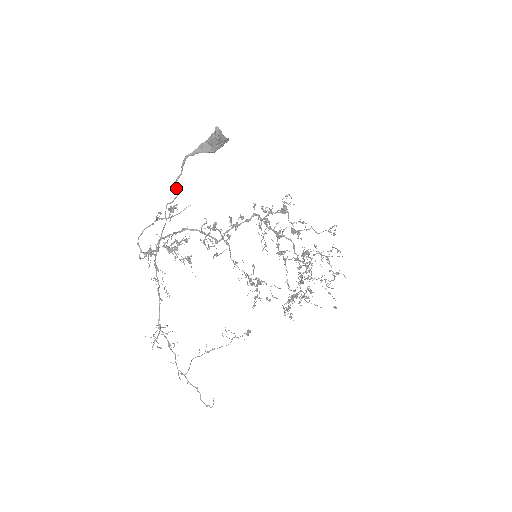
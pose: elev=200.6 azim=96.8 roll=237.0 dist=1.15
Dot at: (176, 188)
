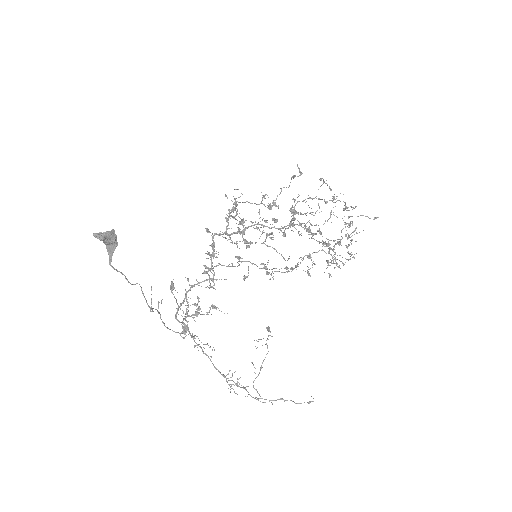
Dot at: occluded
